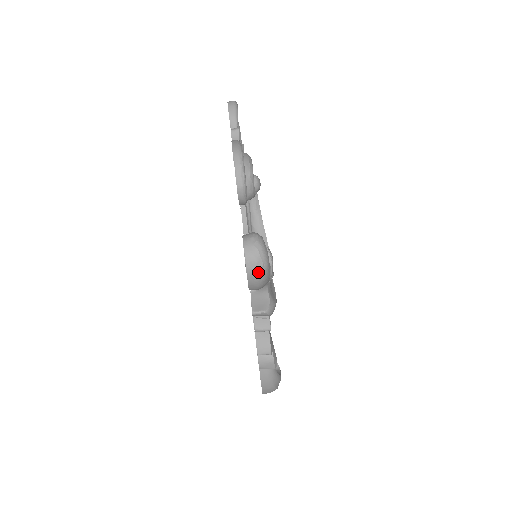
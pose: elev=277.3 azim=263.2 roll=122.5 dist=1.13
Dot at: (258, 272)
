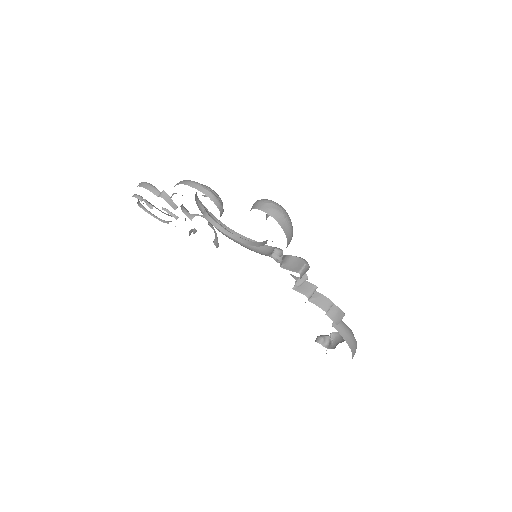
Dot at: (284, 217)
